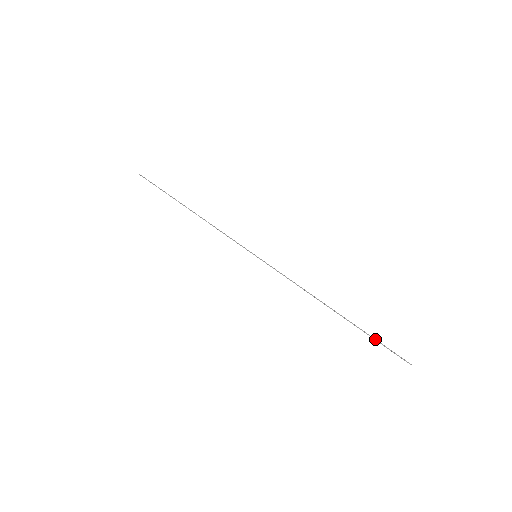
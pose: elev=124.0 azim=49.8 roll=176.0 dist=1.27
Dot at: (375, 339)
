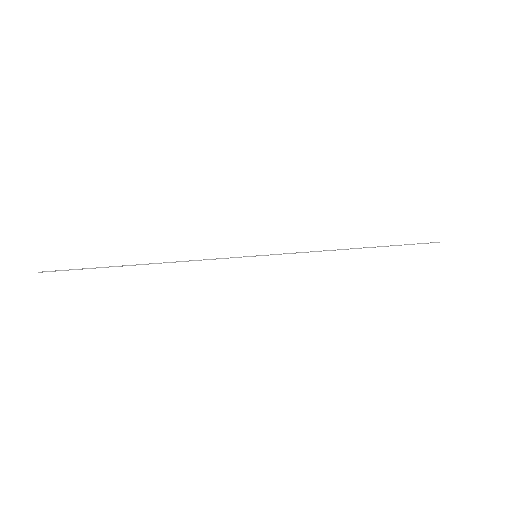
Dot at: occluded
